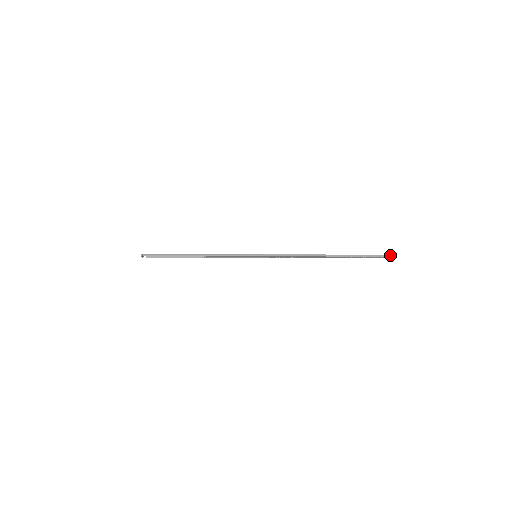
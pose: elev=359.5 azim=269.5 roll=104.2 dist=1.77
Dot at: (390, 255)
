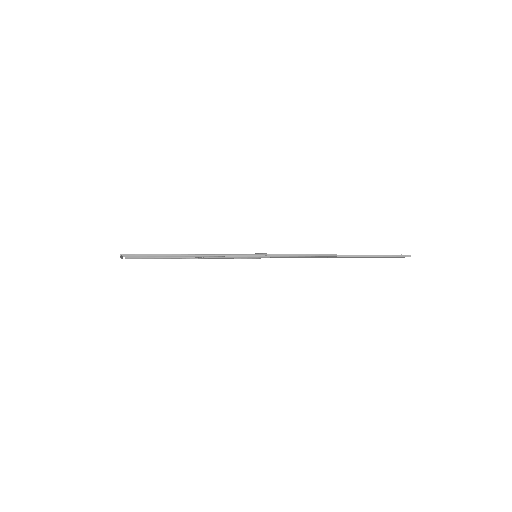
Dot at: occluded
